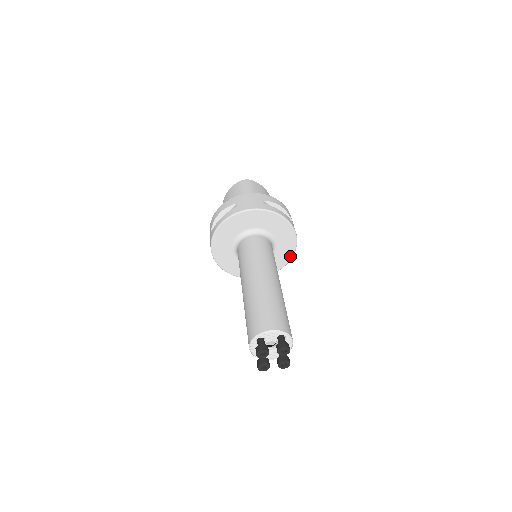
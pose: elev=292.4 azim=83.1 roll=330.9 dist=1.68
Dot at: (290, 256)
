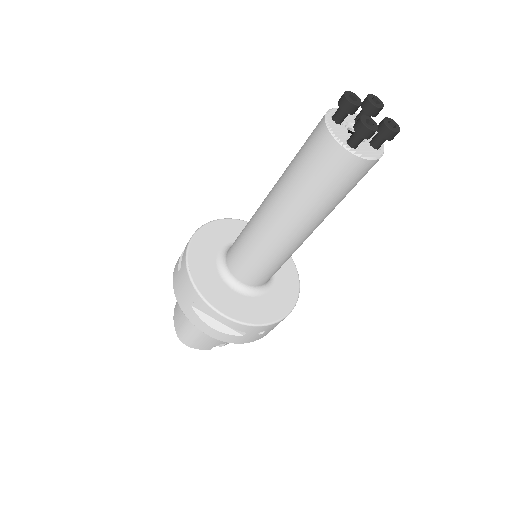
Dot at: (296, 283)
